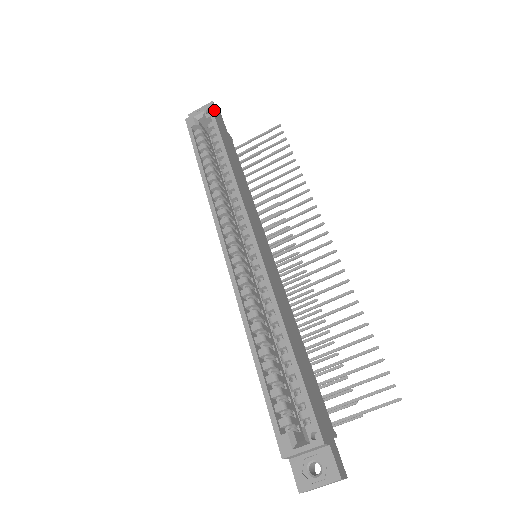
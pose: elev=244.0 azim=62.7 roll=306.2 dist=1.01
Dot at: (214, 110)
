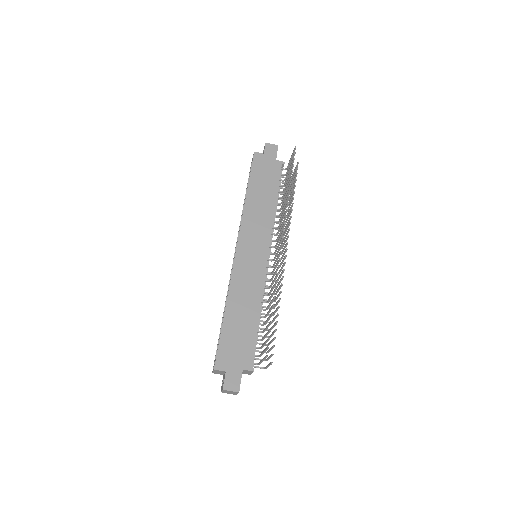
Dot at: (259, 153)
